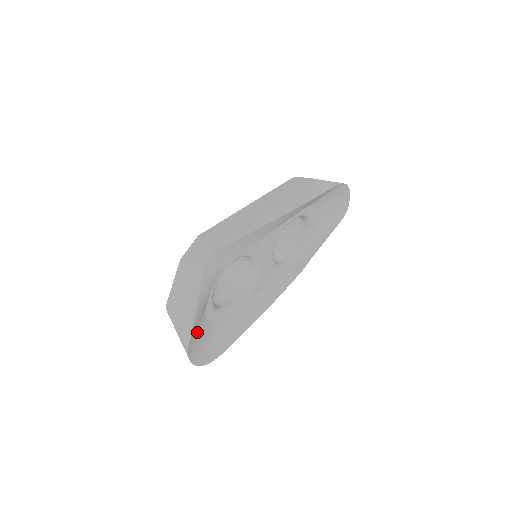
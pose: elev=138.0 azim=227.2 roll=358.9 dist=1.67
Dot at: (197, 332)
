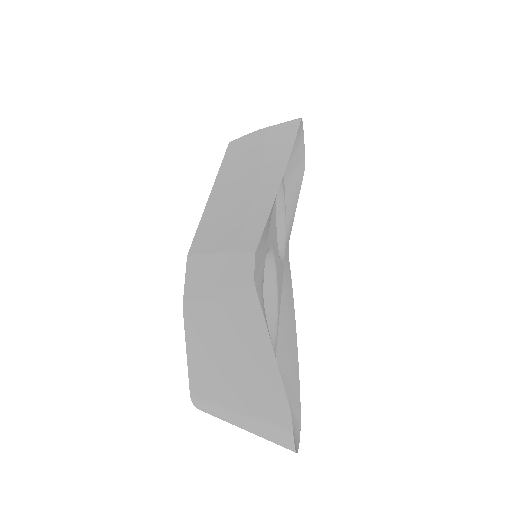
Dot at: occluded
